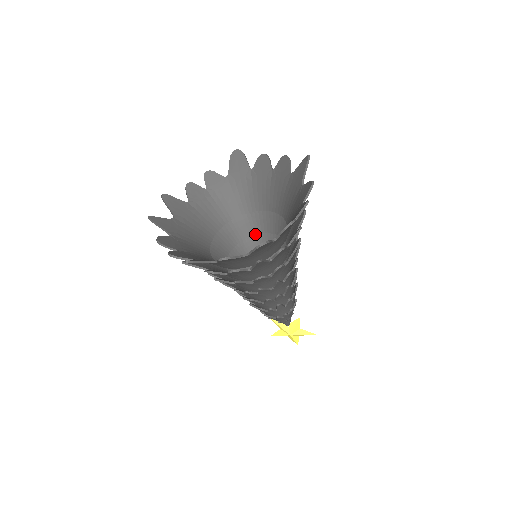
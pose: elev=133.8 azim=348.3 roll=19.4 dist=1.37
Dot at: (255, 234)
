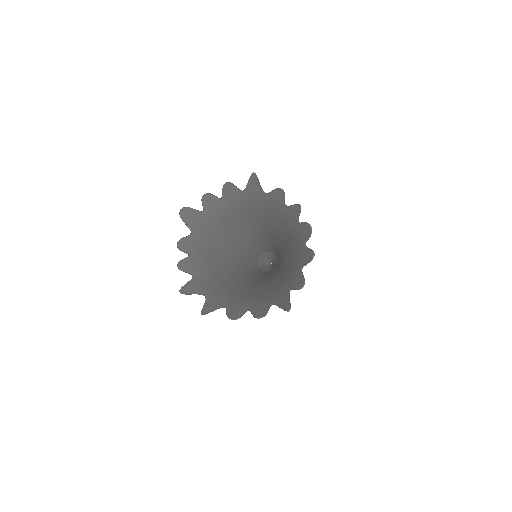
Dot at: occluded
